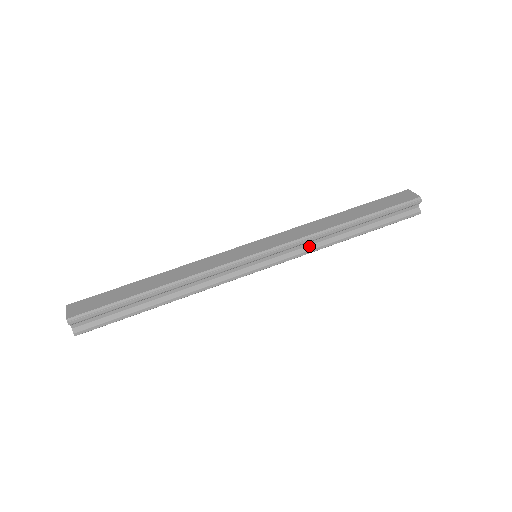
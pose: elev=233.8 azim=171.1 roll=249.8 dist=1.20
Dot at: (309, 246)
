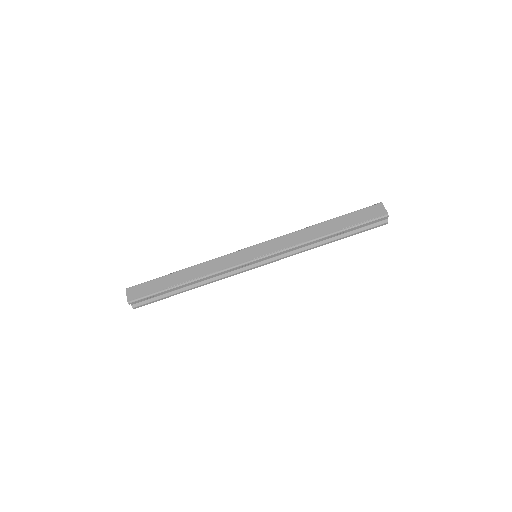
Dot at: (296, 250)
